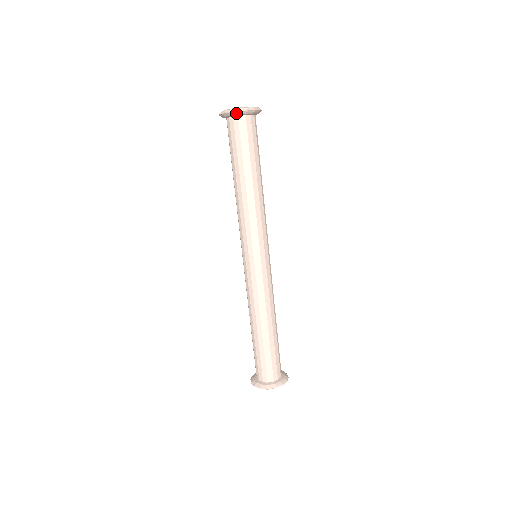
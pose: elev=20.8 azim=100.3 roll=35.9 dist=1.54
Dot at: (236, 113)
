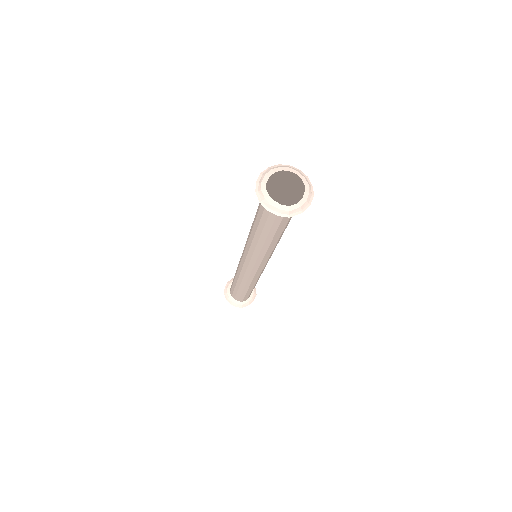
Dot at: (288, 216)
